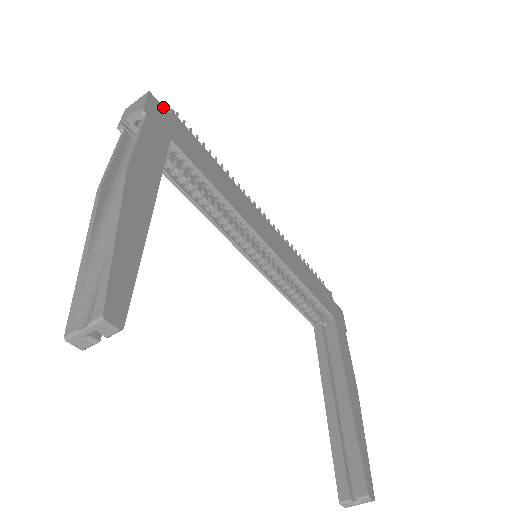
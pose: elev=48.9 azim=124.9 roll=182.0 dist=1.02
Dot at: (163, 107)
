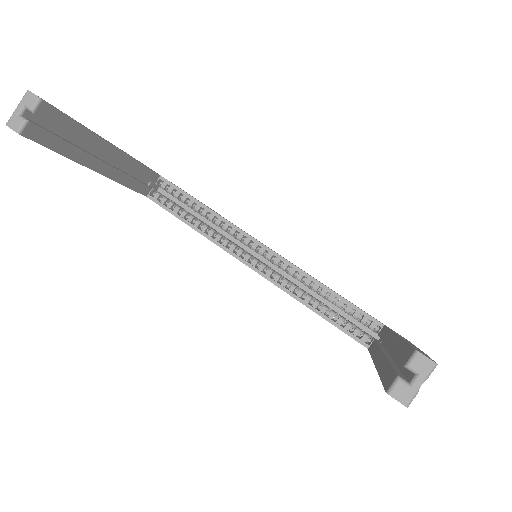
Dot at: occluded
